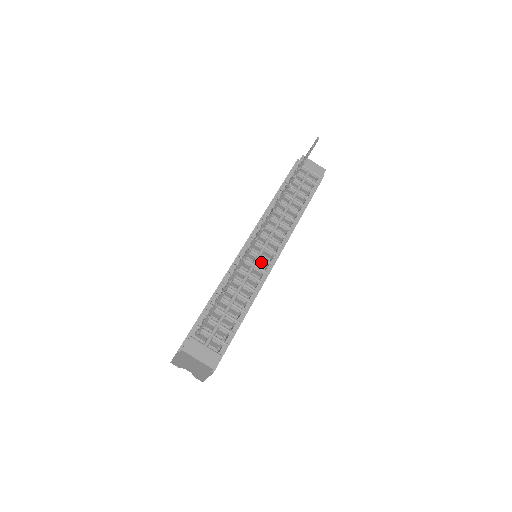
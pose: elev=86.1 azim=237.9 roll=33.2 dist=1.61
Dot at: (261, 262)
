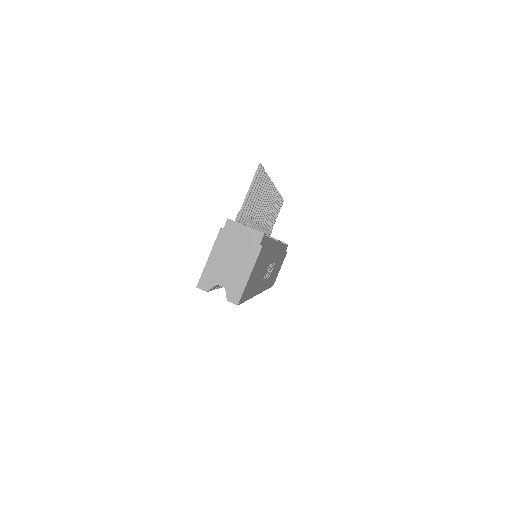
Dot at: occluded
